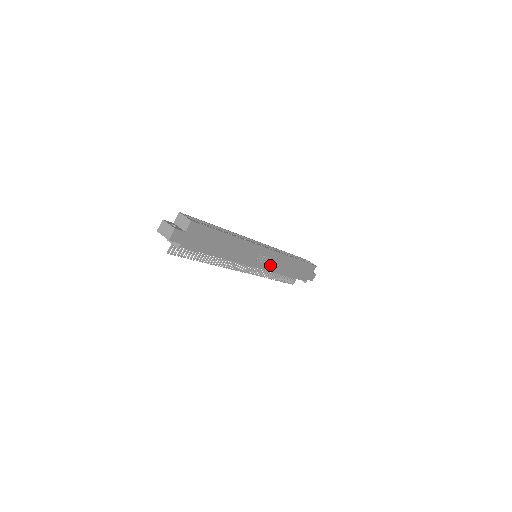
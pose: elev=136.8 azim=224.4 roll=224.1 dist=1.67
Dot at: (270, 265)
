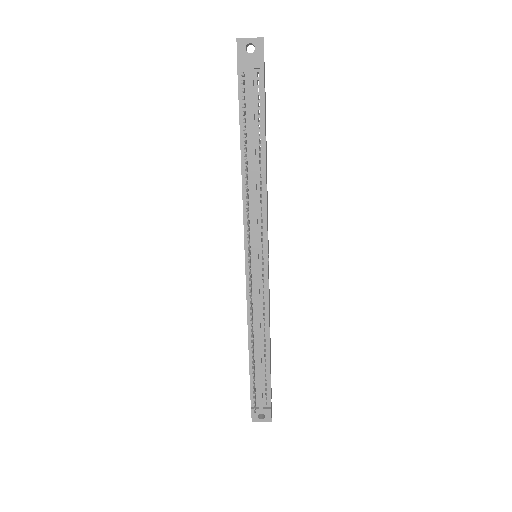
Dot at: occluded
